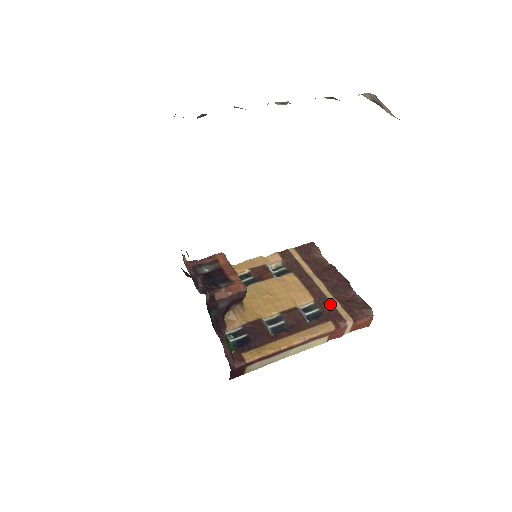
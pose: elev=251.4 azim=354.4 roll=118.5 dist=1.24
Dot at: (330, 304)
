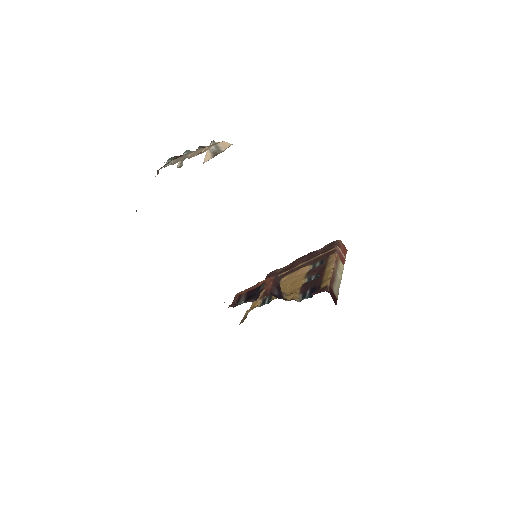
Dot at: (318, 257)
